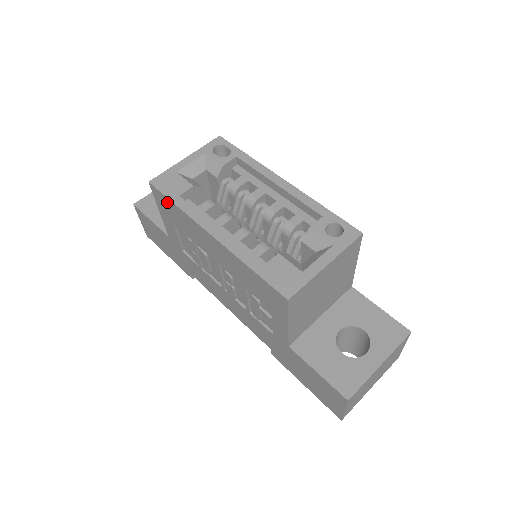
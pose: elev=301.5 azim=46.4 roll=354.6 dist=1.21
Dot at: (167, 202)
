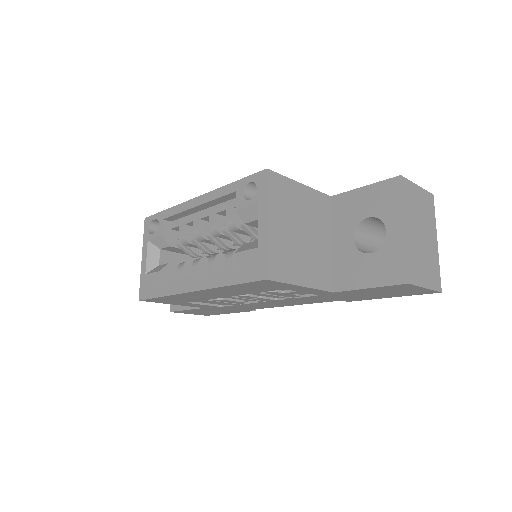
Dot at: (160, 299)
